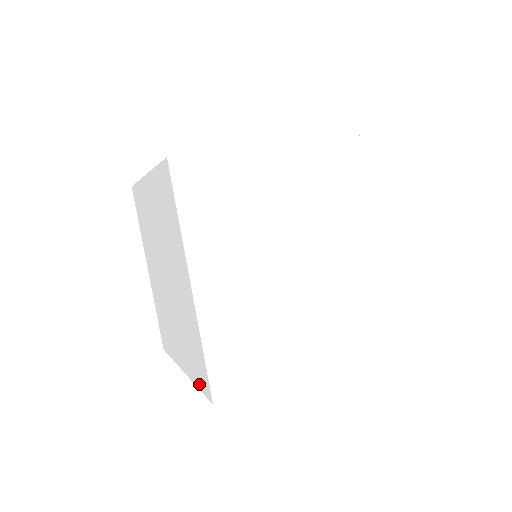
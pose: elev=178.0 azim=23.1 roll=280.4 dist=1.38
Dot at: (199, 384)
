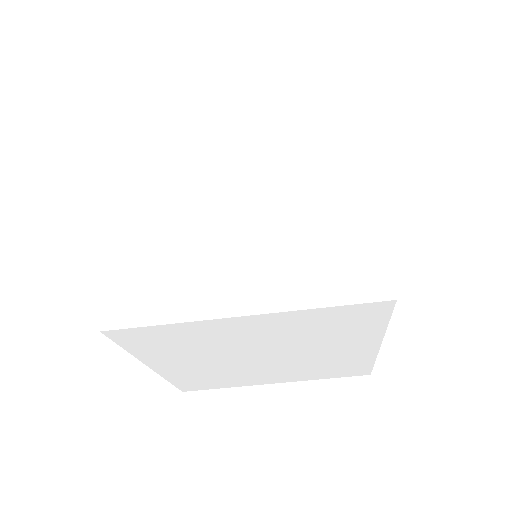
Dot at: (339, 296)
